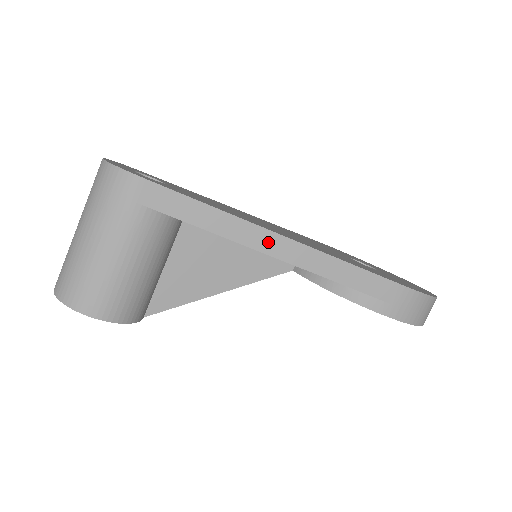
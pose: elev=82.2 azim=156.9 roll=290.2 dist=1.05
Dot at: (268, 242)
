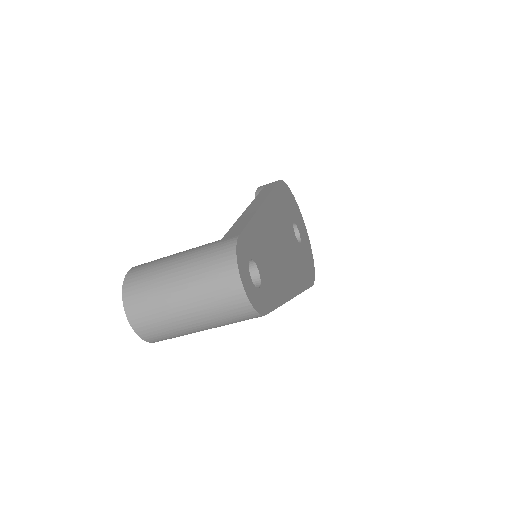
Dot at: occluded
